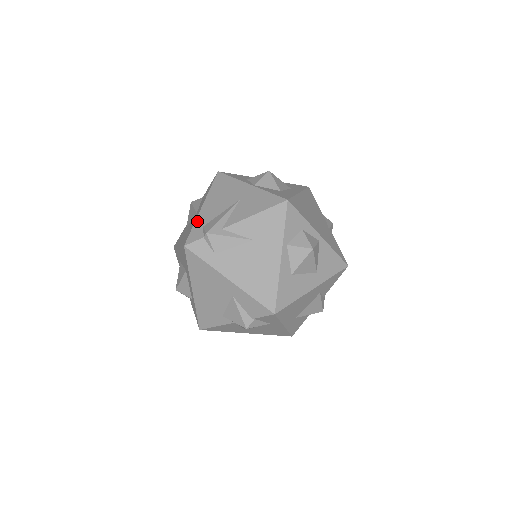
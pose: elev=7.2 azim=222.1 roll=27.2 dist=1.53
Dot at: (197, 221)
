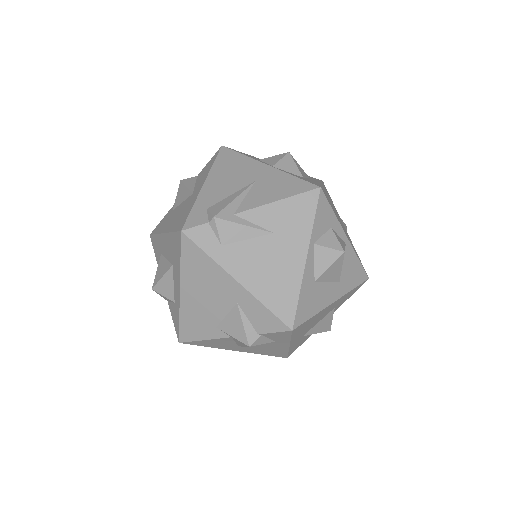
Dot at: (198, 201)
